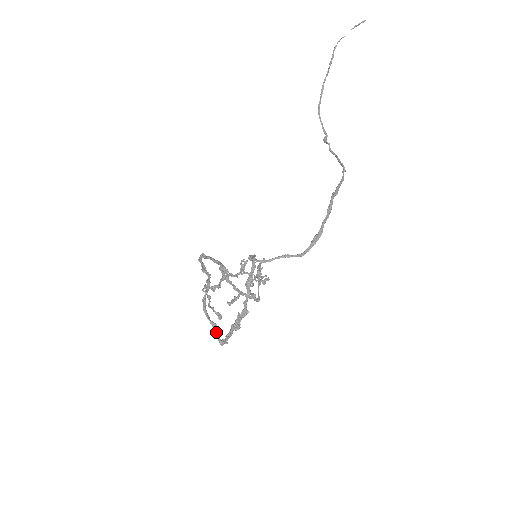
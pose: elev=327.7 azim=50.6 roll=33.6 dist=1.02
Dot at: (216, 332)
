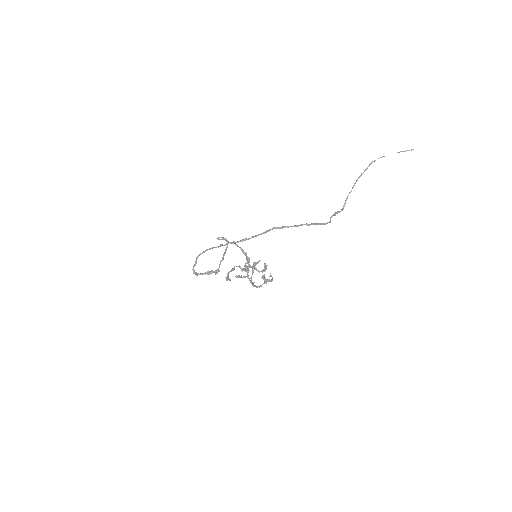
Dot at: (194, 265)
